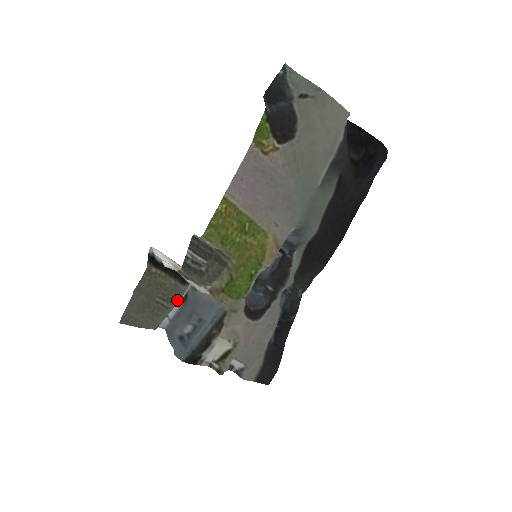
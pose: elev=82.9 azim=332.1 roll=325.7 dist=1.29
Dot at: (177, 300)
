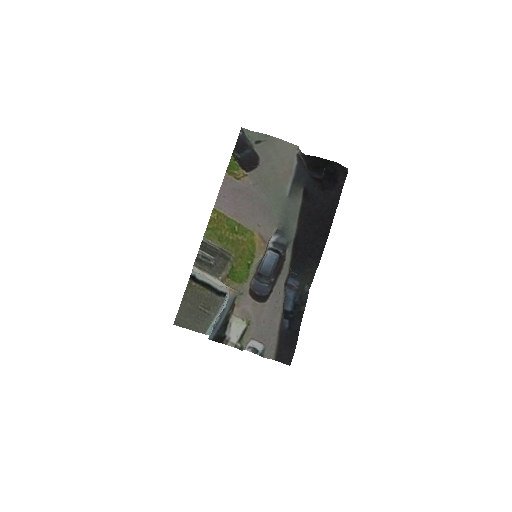
Dot at: (216, 309)
